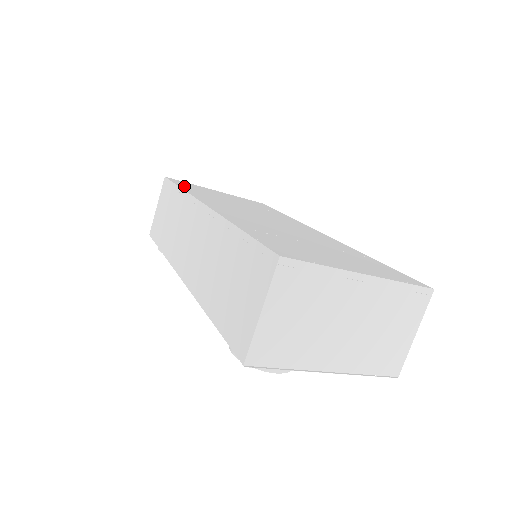
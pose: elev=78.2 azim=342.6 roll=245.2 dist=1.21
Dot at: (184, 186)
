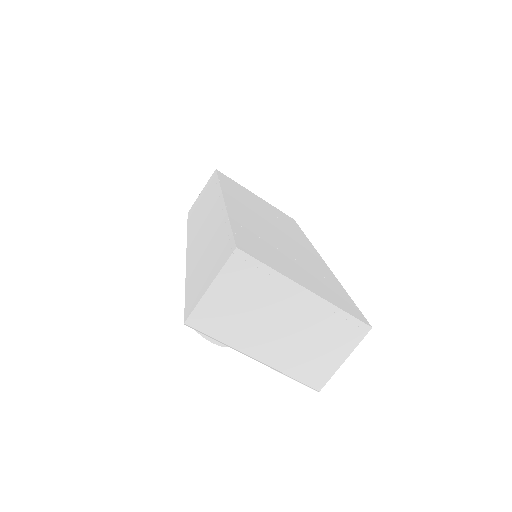
Dot at: (224, 181)
